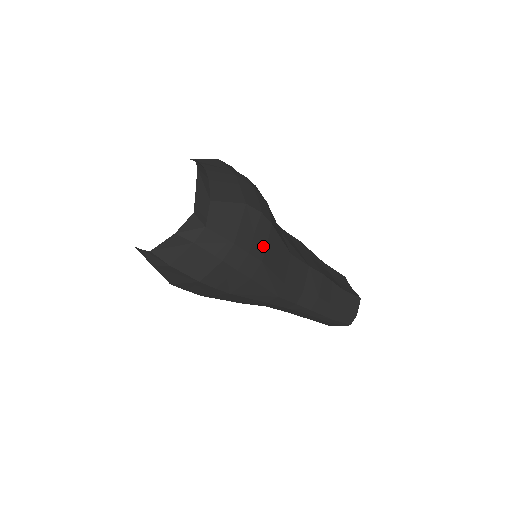
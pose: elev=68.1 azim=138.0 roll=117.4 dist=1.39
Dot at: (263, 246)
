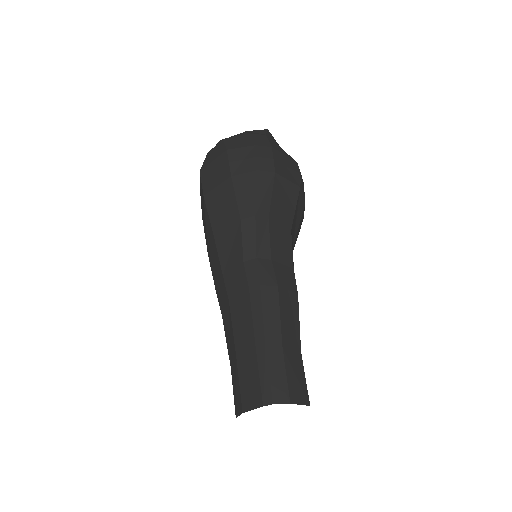
Dot at: (284, 175)
